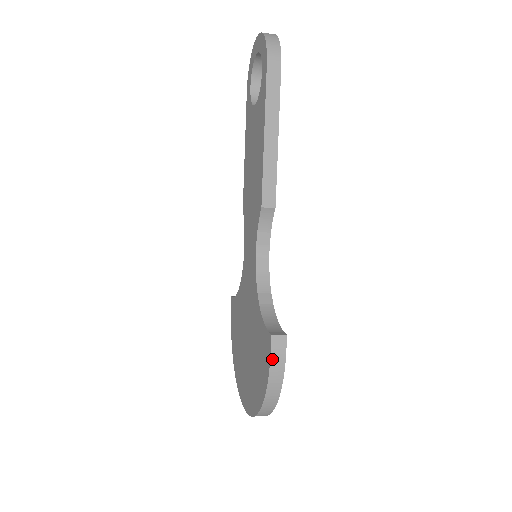
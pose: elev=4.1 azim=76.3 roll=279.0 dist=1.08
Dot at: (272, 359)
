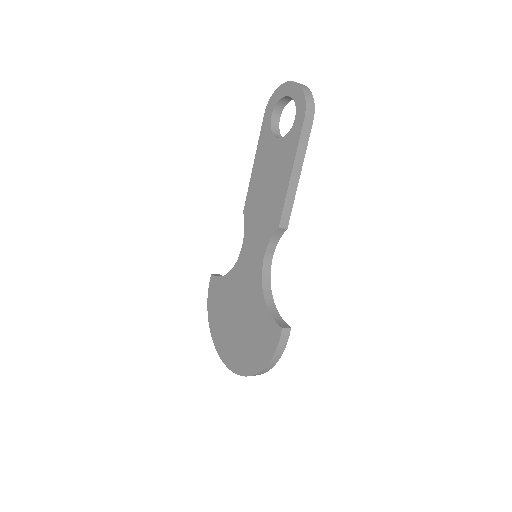
Dot at: (279, 344)
